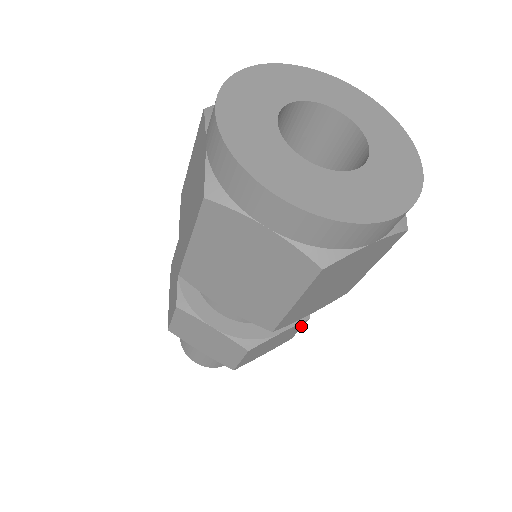
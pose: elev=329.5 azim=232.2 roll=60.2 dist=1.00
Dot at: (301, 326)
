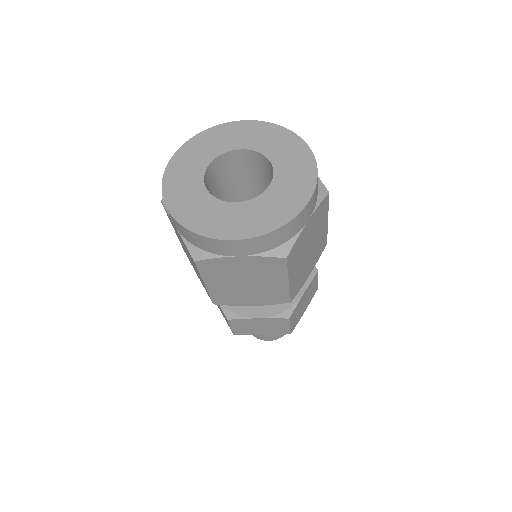
Dot at: (287, 323)
